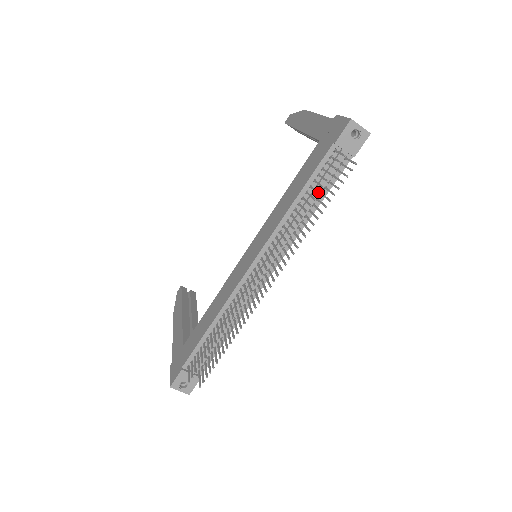
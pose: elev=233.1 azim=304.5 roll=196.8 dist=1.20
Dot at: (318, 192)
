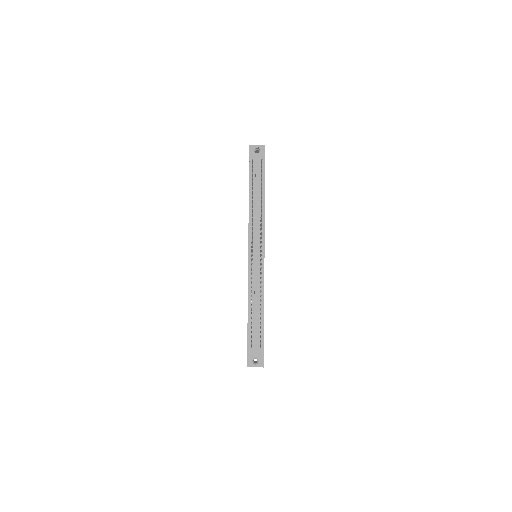
Dot at: (252, 186)
